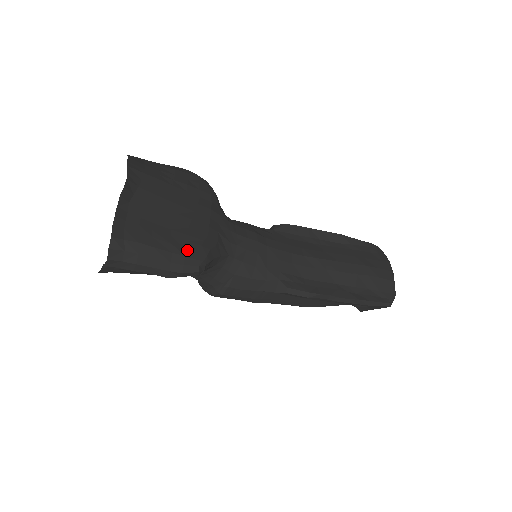
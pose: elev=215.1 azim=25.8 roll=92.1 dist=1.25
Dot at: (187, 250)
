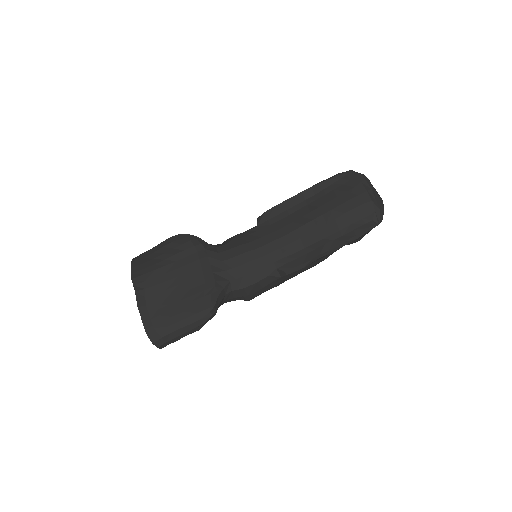
Dot at: (196, 308)
